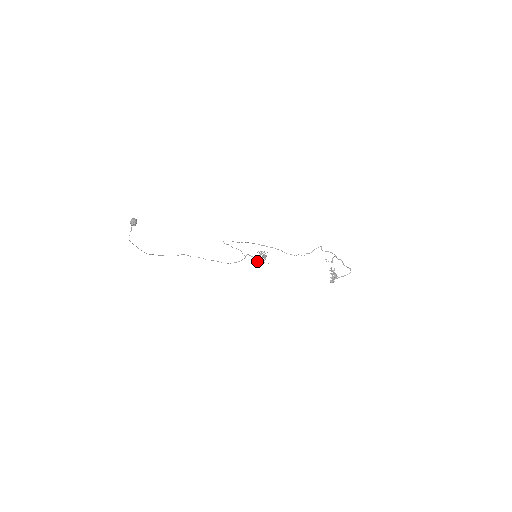
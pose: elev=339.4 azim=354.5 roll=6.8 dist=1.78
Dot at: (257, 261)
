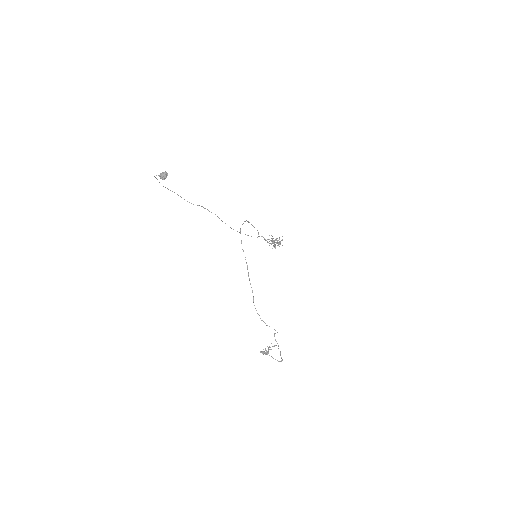
Dot at: occluded
